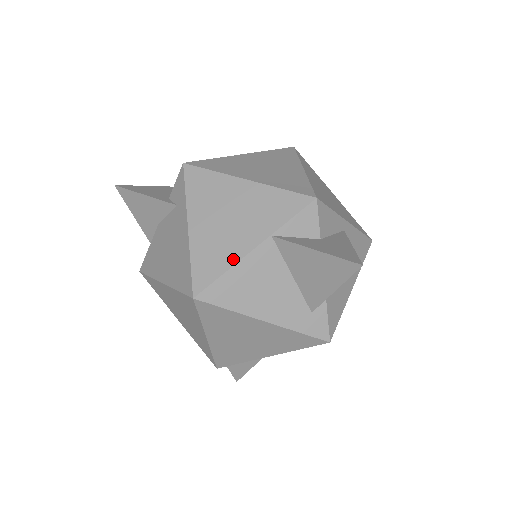
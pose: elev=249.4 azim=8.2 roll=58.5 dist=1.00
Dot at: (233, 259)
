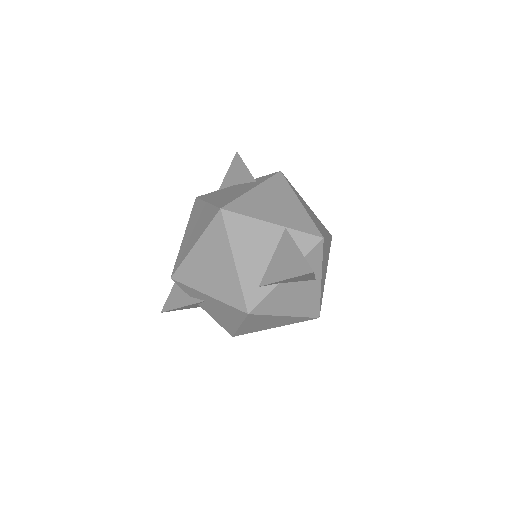
Dot at: (257, 216)
